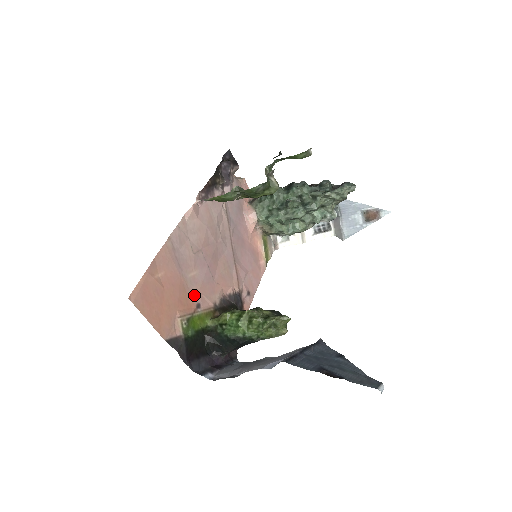
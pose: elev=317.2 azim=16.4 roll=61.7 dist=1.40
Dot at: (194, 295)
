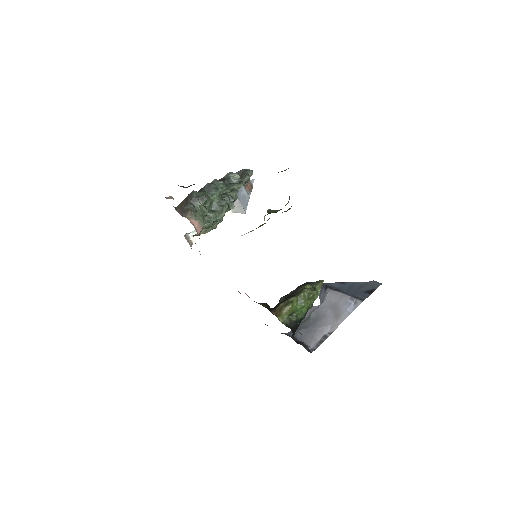
Dot at: occluded
